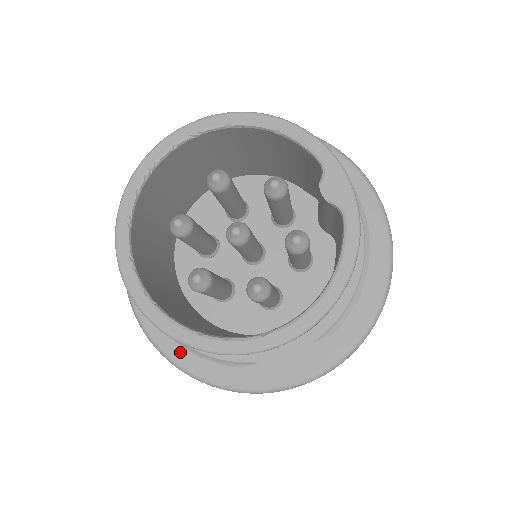
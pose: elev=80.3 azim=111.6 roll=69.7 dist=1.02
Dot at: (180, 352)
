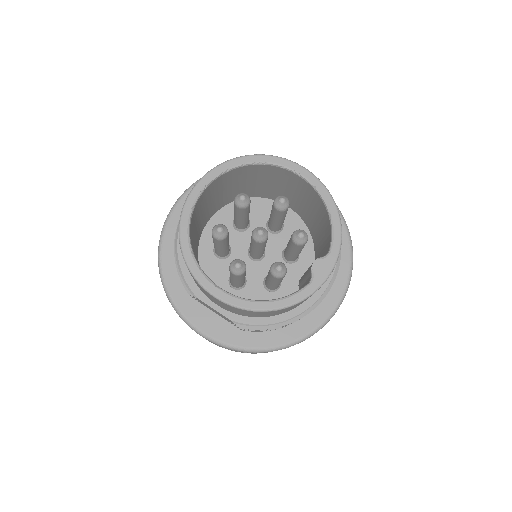
Dot at: (169, 251)
